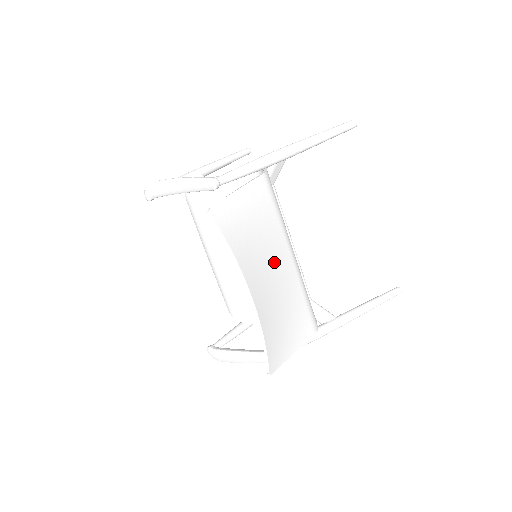
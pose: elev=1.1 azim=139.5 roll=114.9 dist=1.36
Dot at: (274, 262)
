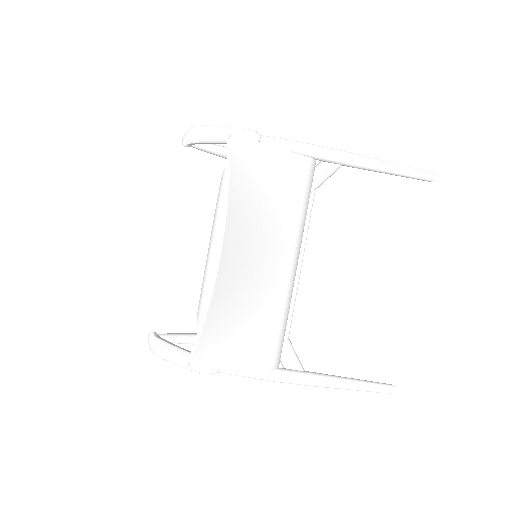
Dot at: (269, 249)
